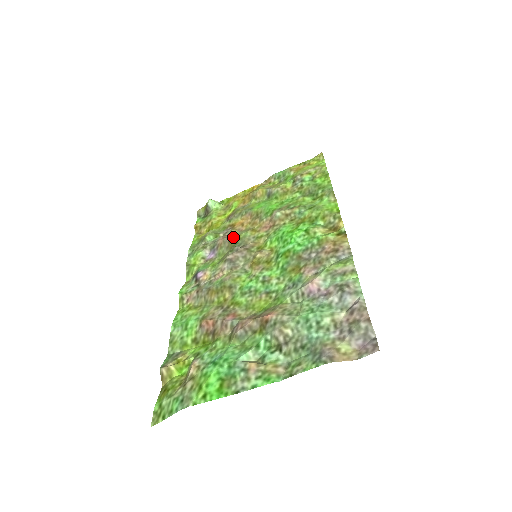
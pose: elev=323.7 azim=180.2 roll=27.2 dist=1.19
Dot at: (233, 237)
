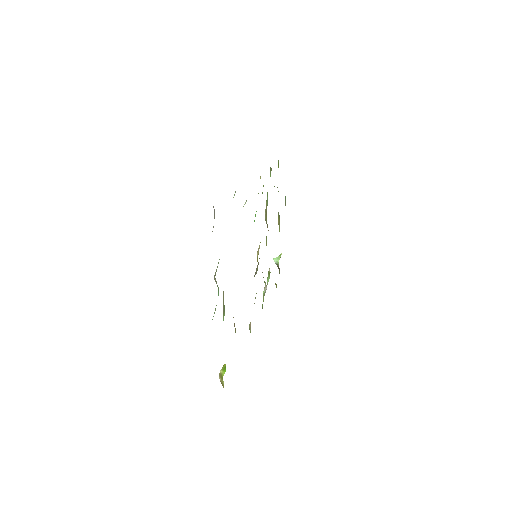
Dot at: occluded
